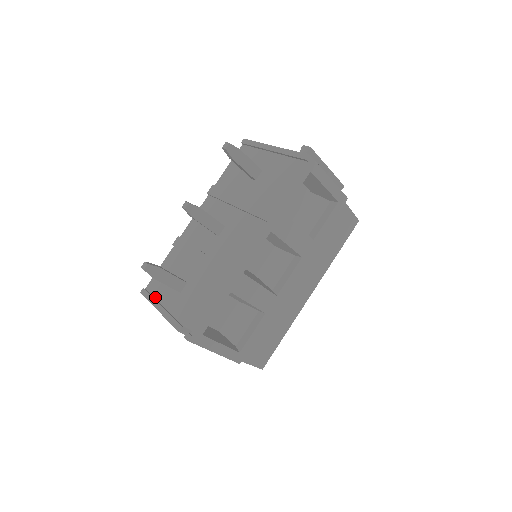
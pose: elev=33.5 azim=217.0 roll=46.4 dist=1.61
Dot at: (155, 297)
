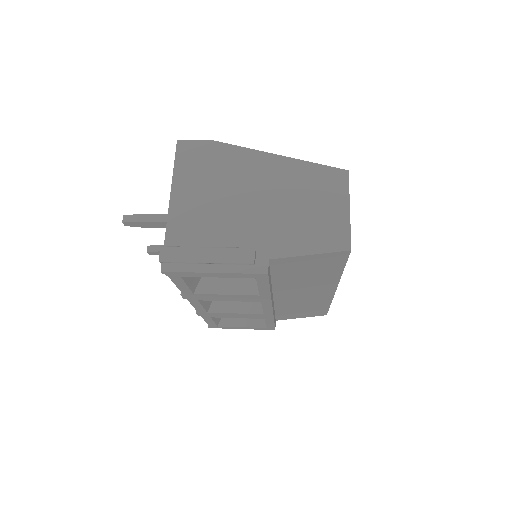
Dot at: occluded
